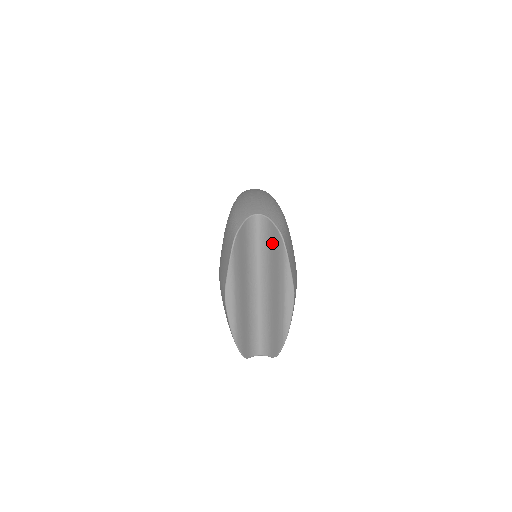
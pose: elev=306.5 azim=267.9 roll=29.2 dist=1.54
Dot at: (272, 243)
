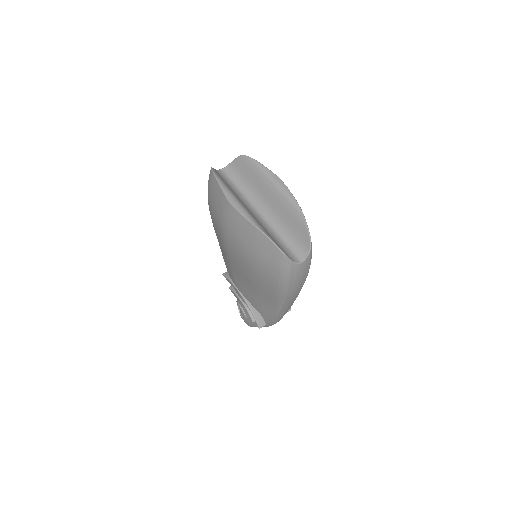
Dot at: (242, 171)
